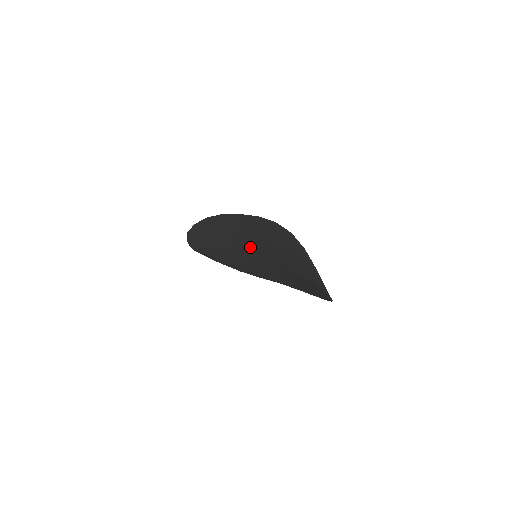
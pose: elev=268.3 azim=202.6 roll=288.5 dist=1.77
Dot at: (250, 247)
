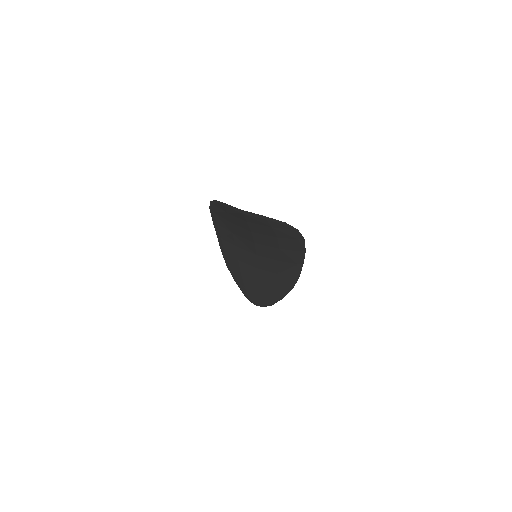
Dot at: (248, 254)
